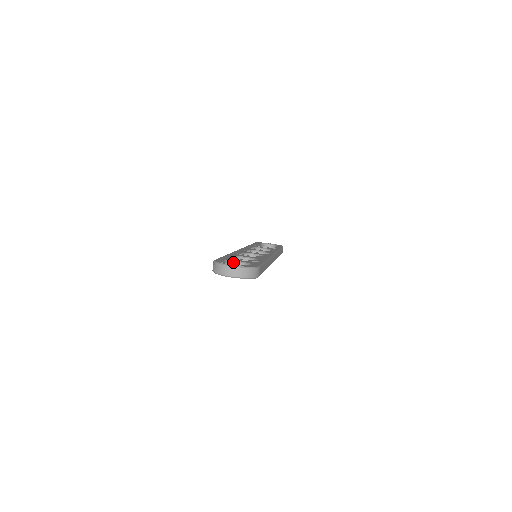
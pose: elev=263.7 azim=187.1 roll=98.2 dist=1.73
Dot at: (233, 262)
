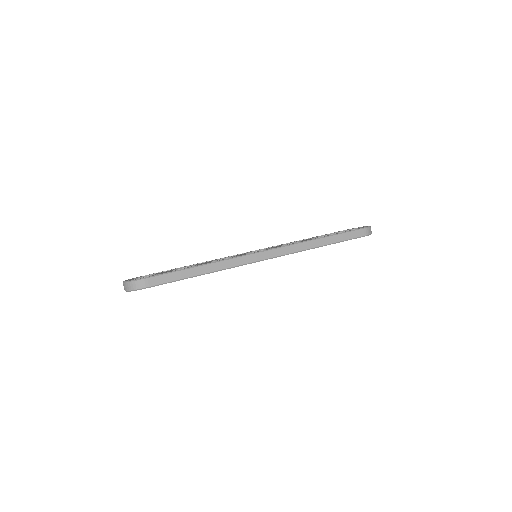
Dot at: occluded
